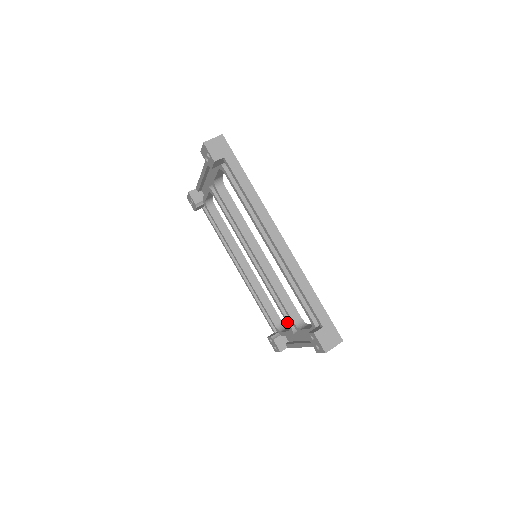
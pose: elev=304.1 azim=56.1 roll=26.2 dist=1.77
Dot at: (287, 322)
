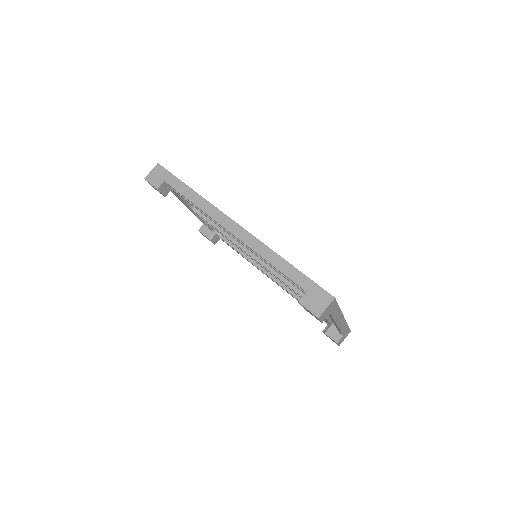
Dot at: occluded
